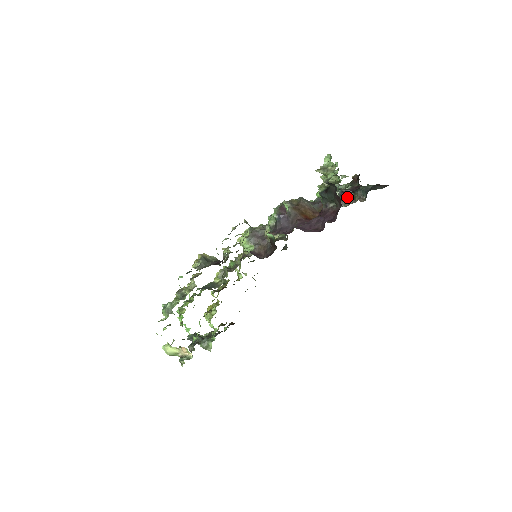
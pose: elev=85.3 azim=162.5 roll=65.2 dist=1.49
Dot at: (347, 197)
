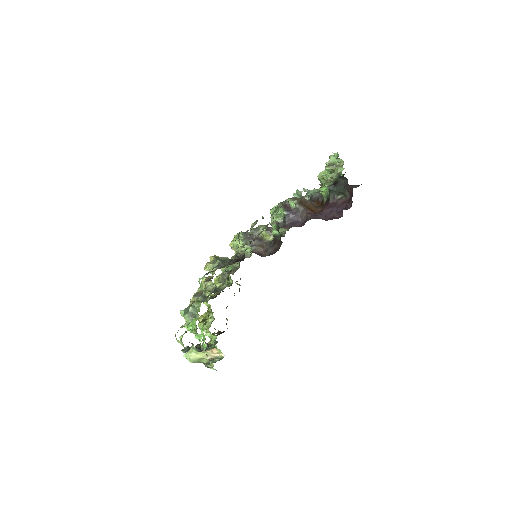
Dot at: occluded
